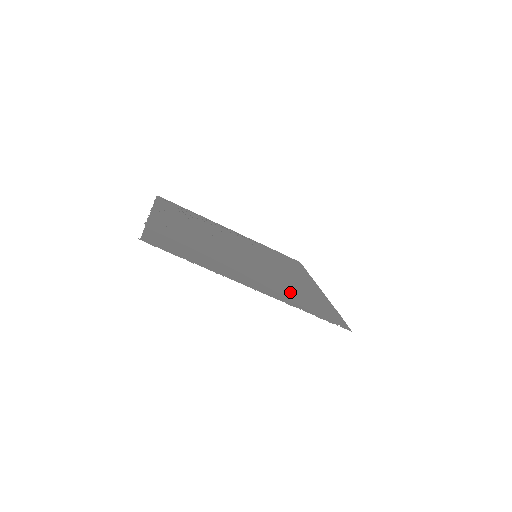
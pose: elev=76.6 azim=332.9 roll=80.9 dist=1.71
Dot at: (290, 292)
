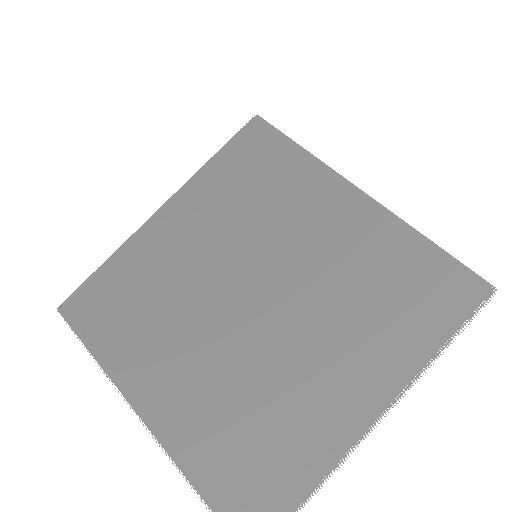
Dot at: (379, 316)
